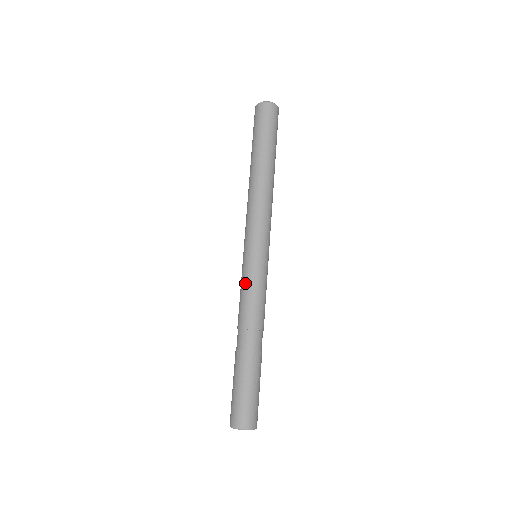
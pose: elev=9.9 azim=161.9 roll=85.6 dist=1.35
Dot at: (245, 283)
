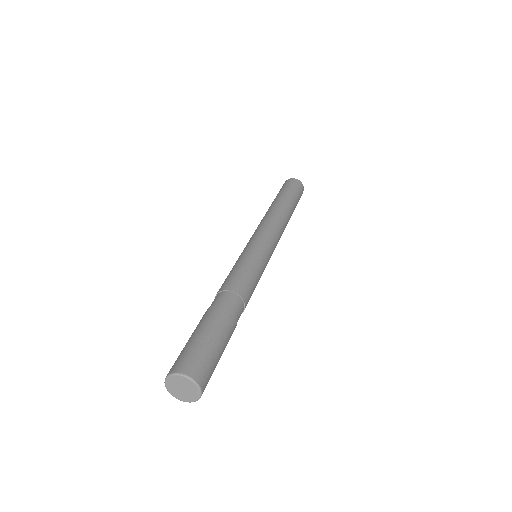
Dot at: occluded
